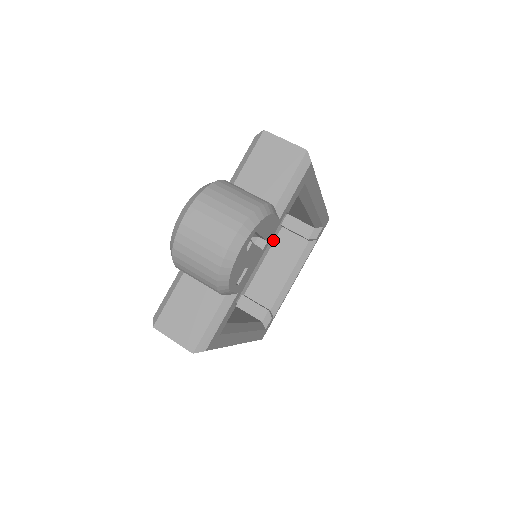
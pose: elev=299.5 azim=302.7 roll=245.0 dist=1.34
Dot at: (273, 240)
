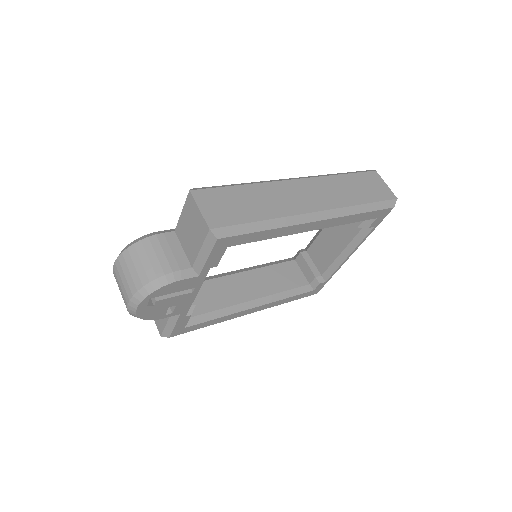
Dot at: occluded
